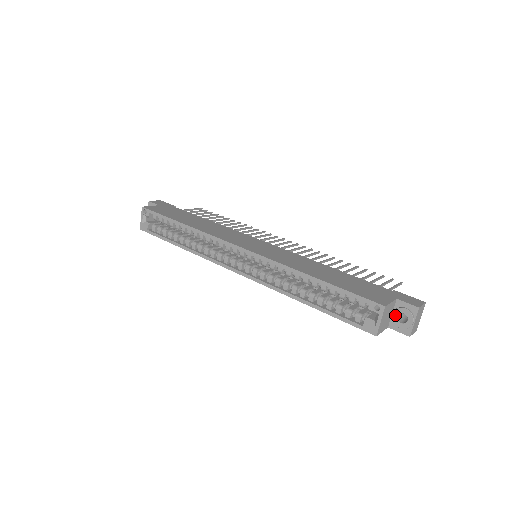
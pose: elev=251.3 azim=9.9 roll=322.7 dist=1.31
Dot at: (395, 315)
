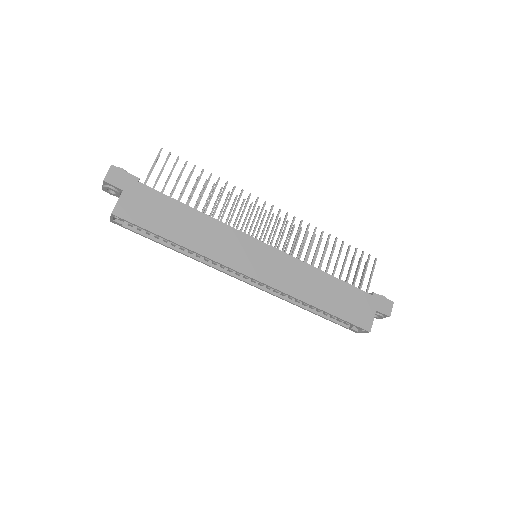
Dot at: occluded
